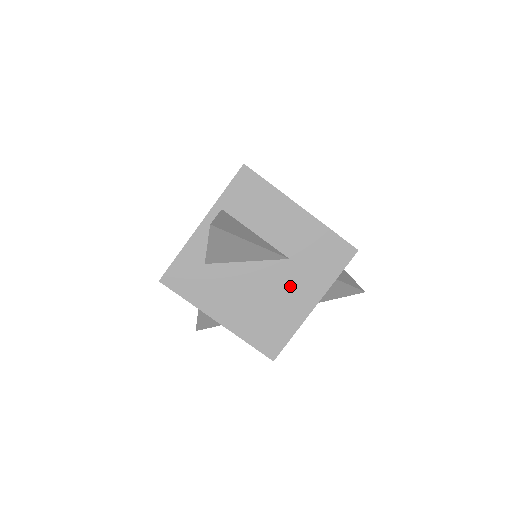
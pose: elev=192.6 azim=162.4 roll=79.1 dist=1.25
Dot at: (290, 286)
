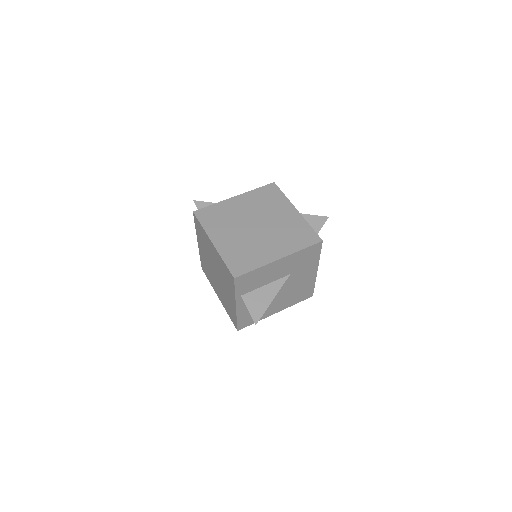
Dot at: (299, 278)
